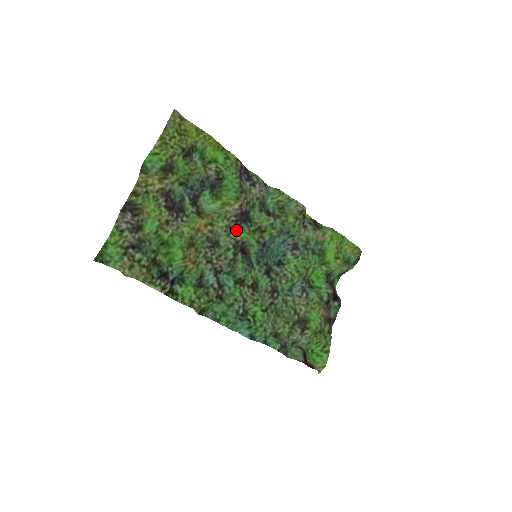
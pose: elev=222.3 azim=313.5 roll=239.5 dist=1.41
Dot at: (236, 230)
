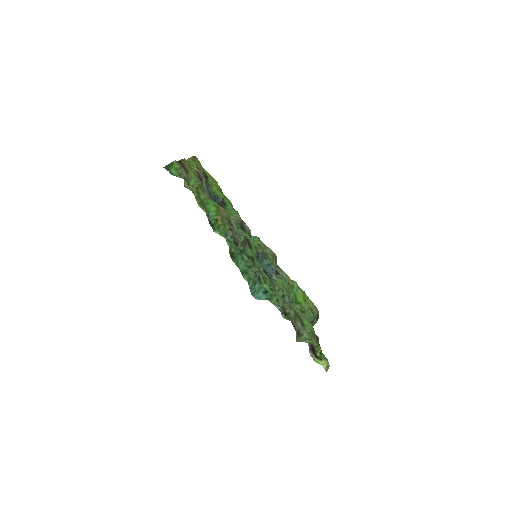
Dot at: (242, 230)
